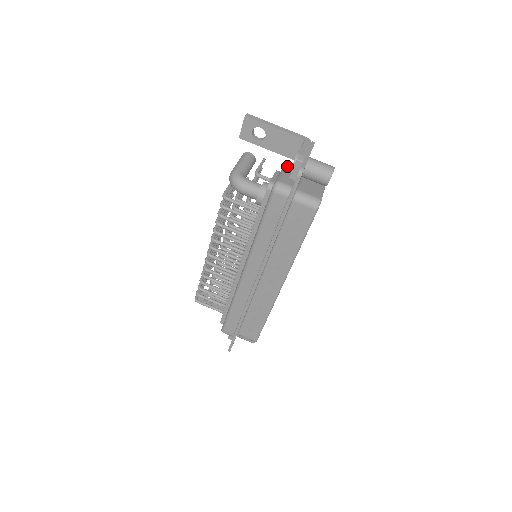
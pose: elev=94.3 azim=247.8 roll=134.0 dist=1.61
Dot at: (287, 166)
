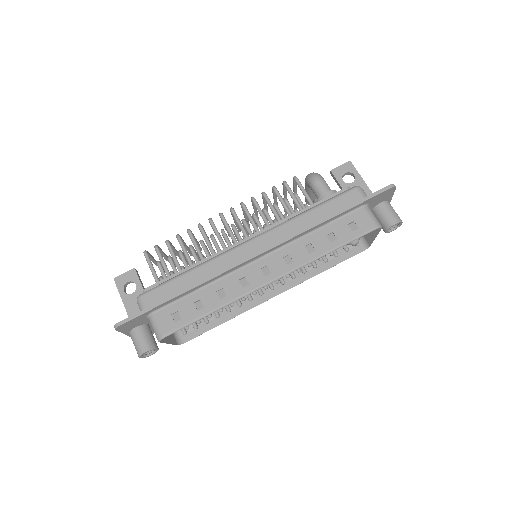
Dot at: occluded
